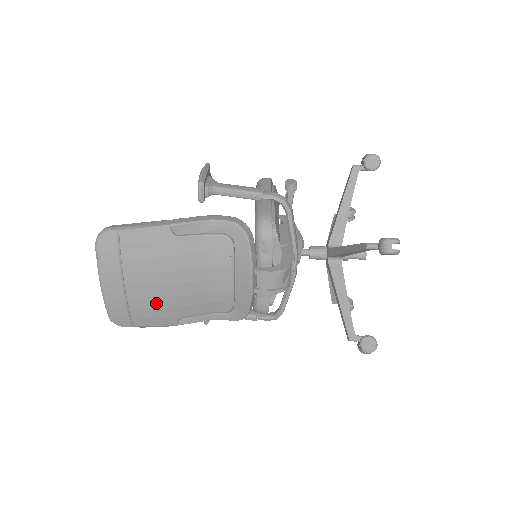
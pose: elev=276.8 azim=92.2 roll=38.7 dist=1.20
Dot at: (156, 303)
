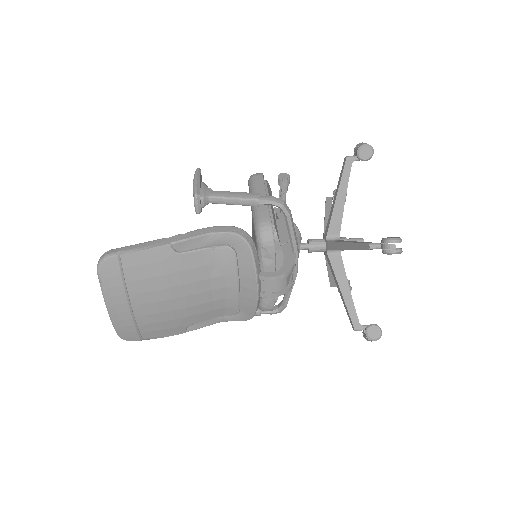
Dot at: (164, 317)
